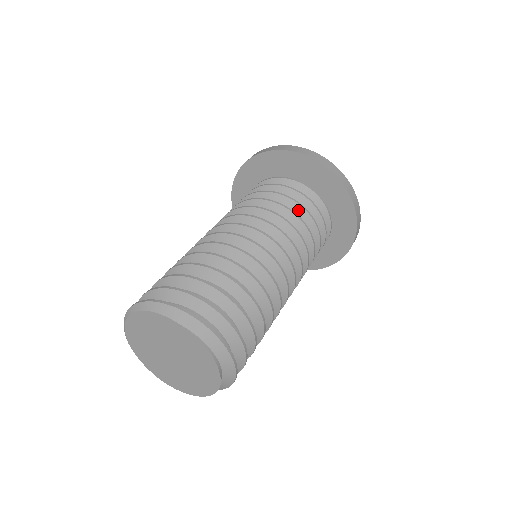
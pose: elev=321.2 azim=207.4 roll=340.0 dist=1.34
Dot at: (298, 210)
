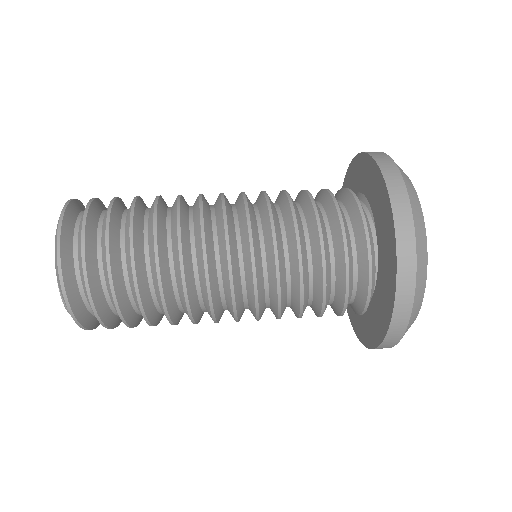
Dot at: (318, 288)
